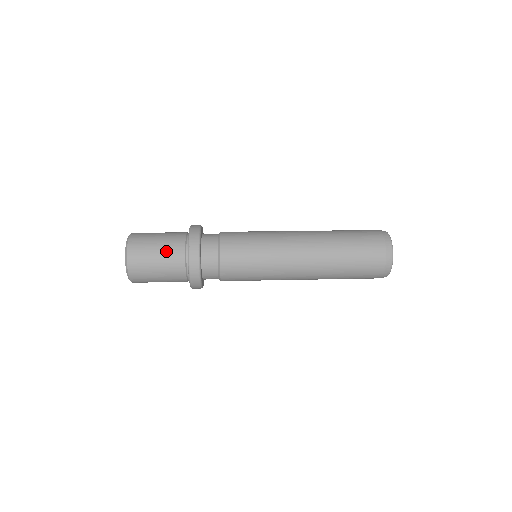
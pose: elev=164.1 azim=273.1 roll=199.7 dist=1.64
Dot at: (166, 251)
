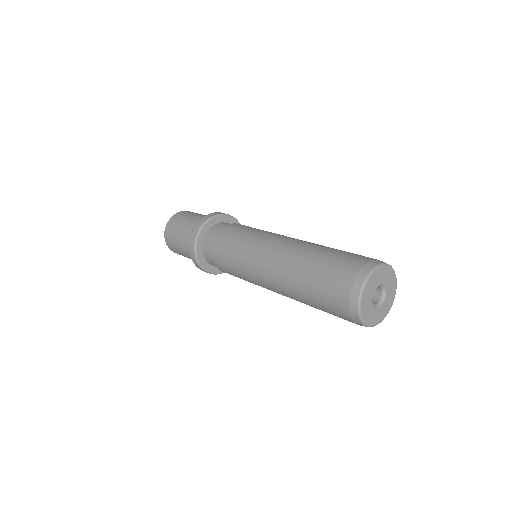
Dot at: (185, 252)
